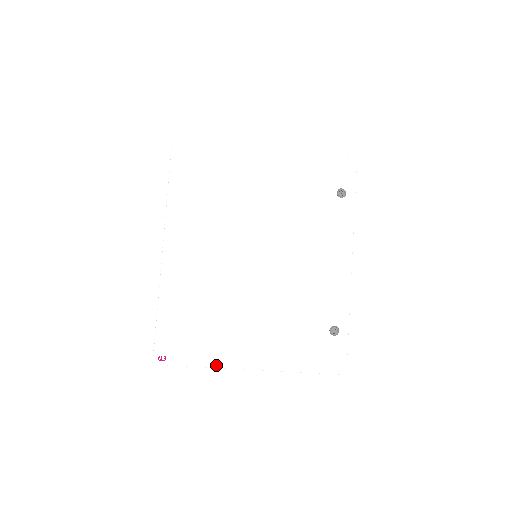
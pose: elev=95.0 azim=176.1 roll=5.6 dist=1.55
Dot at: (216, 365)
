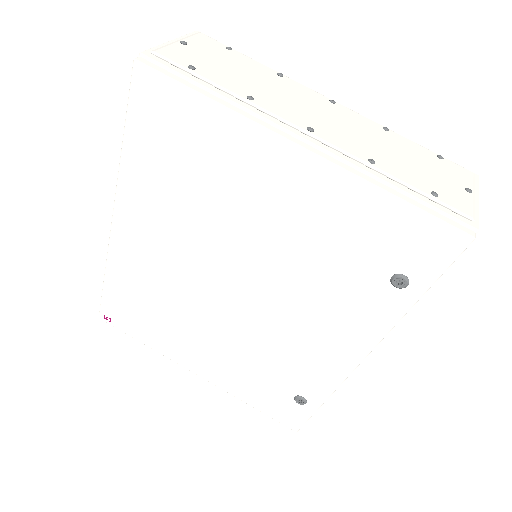
Dot at: (160, 352)
